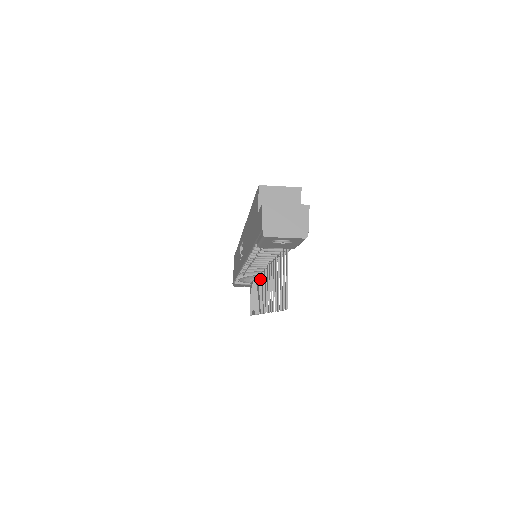
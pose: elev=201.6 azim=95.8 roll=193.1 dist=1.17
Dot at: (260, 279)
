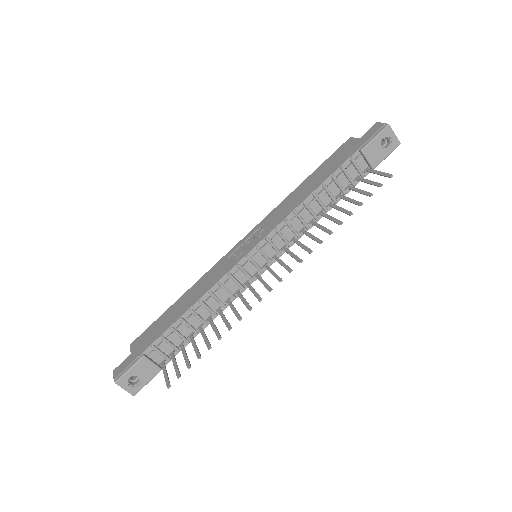
Dot at: occluded
